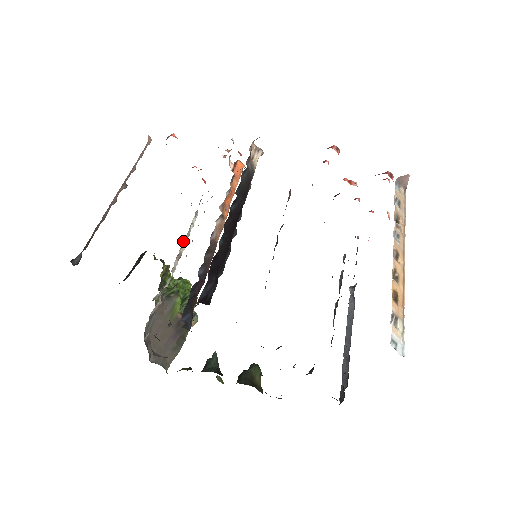
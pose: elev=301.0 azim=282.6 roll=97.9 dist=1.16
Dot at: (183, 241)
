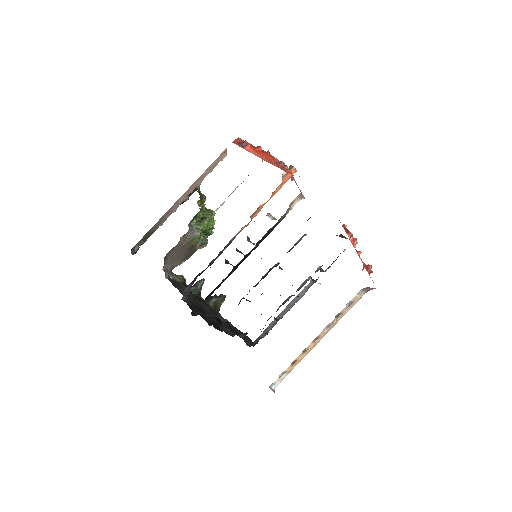
Dot at: occluded
